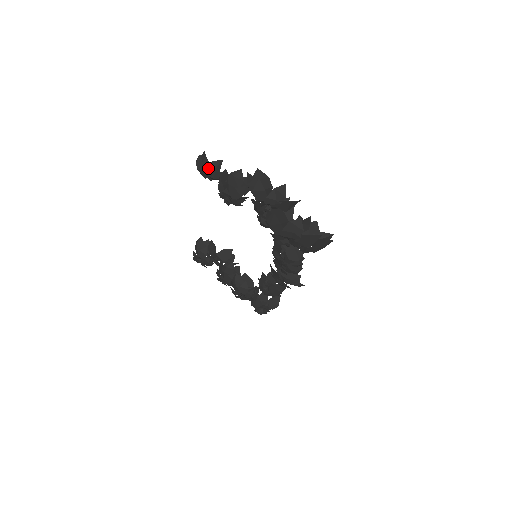
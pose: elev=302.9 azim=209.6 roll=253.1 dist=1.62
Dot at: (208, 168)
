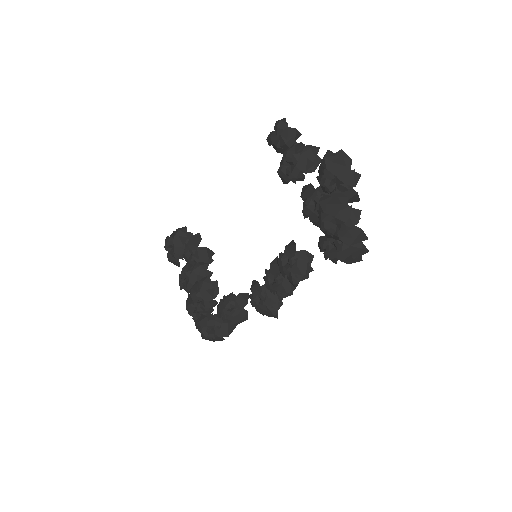
Dot at: (288, 130)
